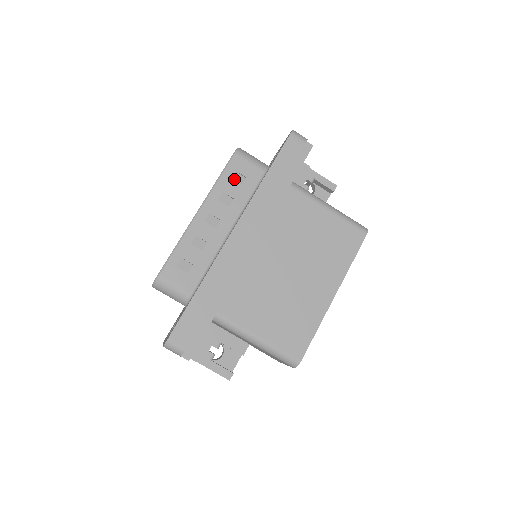
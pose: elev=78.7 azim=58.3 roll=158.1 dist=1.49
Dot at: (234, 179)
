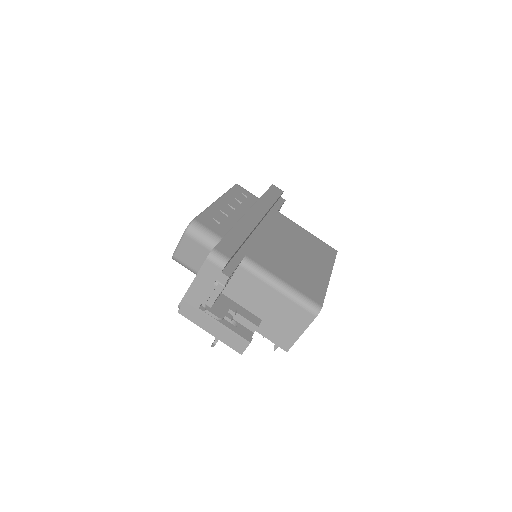
Dot at: (239, 195)
